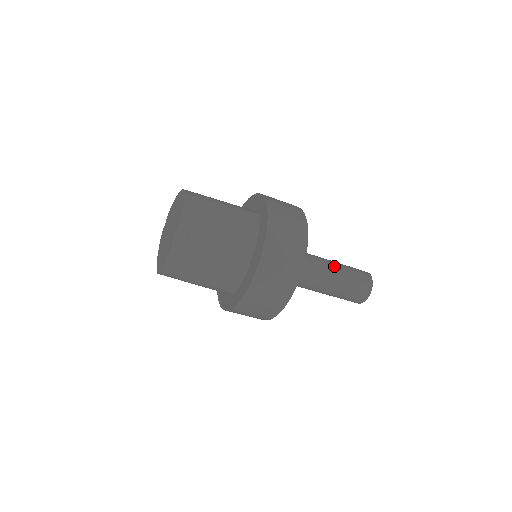
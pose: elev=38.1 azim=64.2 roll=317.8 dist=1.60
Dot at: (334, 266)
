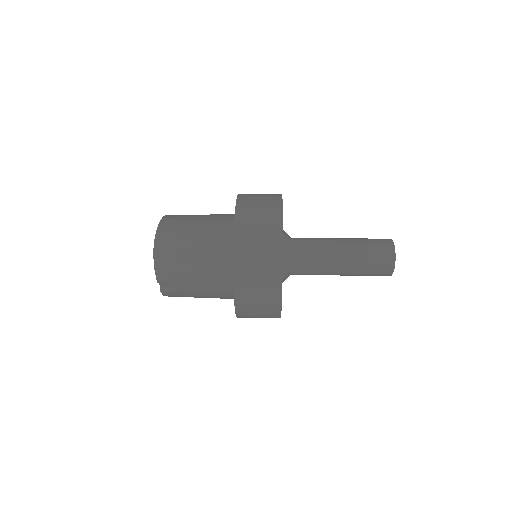
Dot at: (343, 257)
